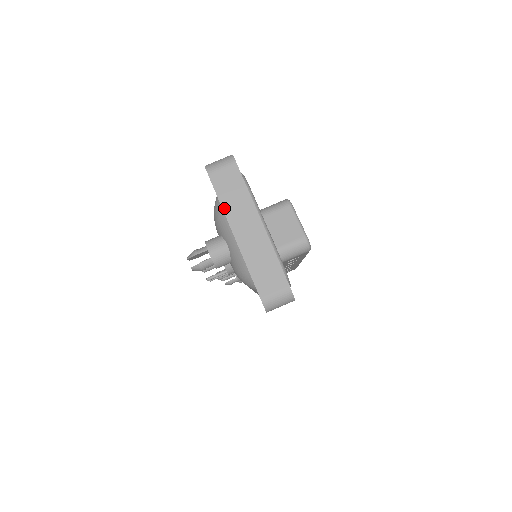
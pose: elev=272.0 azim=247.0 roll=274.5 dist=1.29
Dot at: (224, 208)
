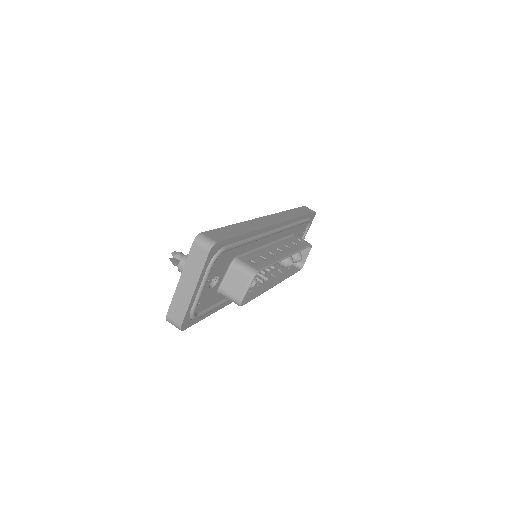
Dot at: (186, 265)
